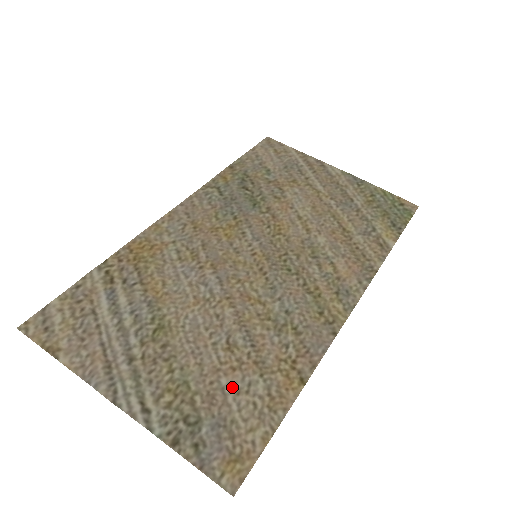
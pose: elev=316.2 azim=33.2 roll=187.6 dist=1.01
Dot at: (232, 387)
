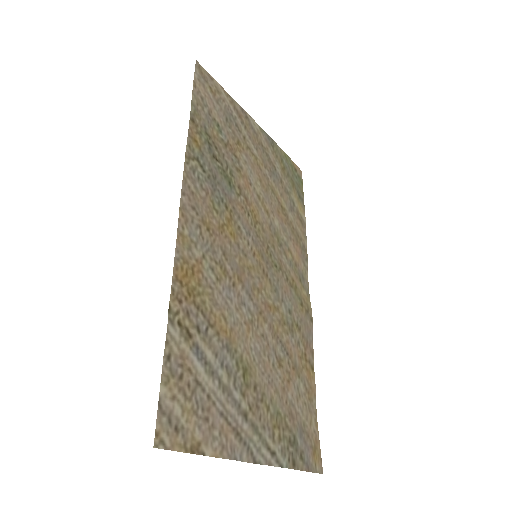
Dot at: (294, 398)
